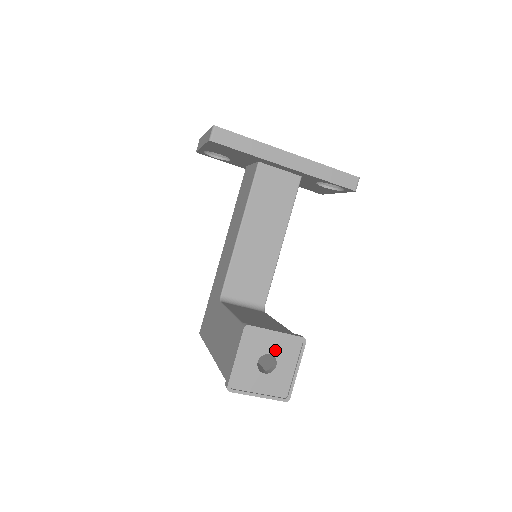
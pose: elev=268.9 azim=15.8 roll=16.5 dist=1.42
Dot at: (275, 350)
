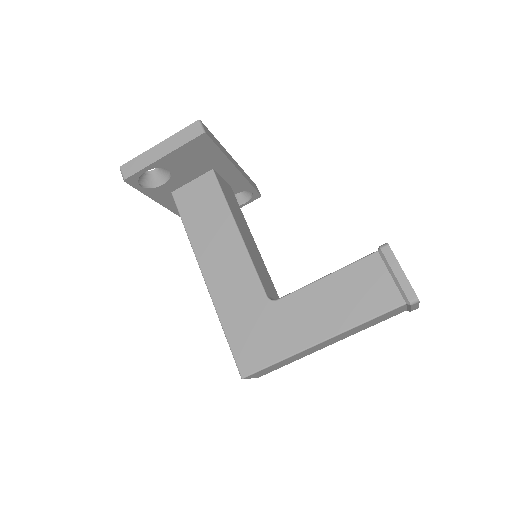
Dot at: occluded
